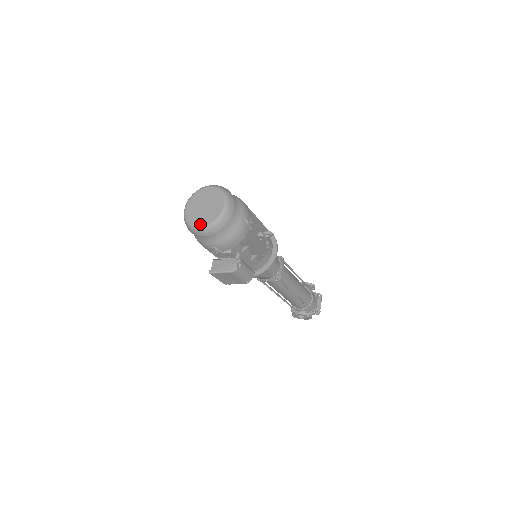
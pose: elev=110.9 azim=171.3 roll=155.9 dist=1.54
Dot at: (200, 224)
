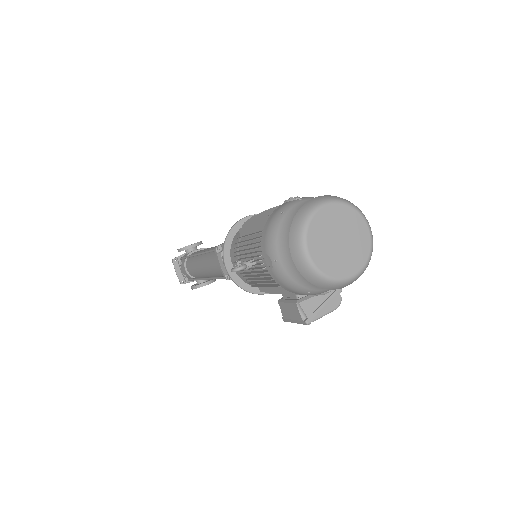
Dot at: (350, 273)
